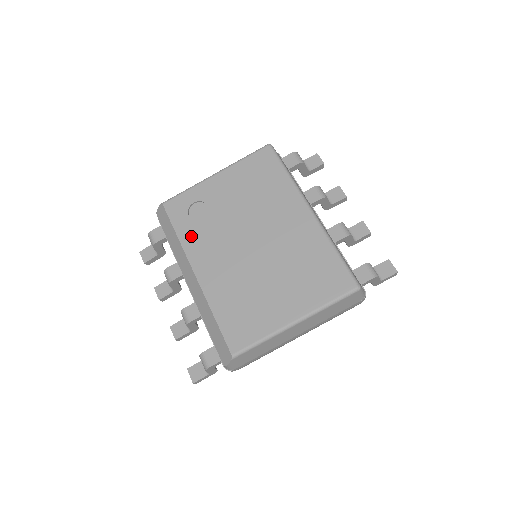
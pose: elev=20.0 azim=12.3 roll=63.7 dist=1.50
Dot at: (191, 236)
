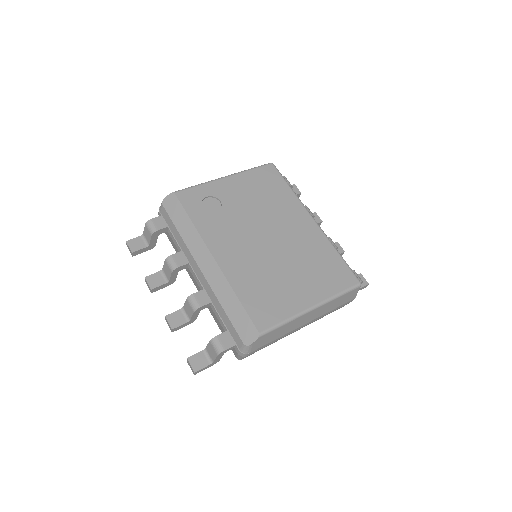
Dot at: (207, 225)
